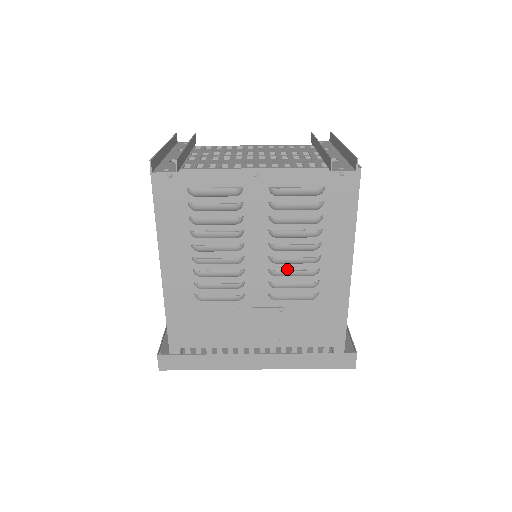
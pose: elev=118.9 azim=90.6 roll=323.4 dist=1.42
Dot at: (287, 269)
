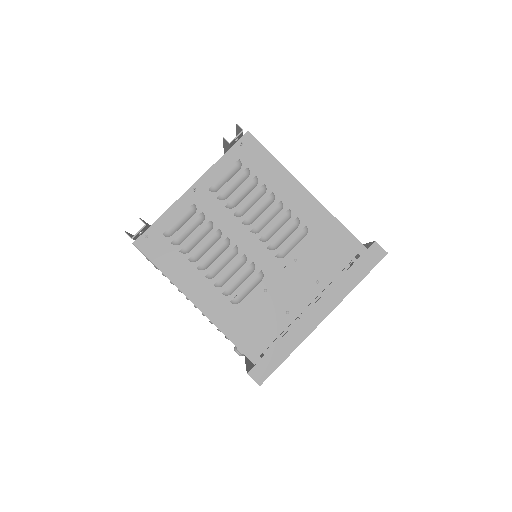
Dot at: occluded
